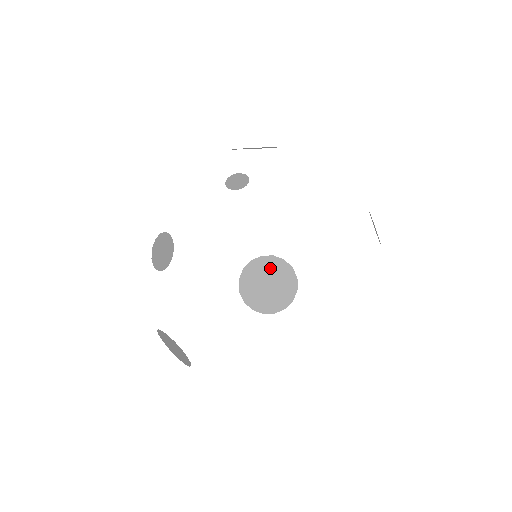
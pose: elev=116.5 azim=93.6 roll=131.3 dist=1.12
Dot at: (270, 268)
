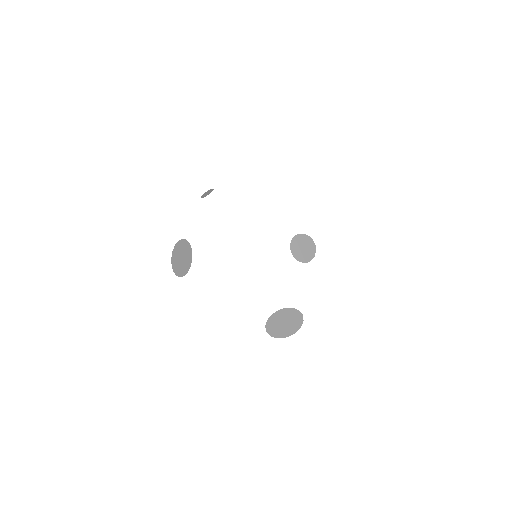
Dot at: (184, 247)
